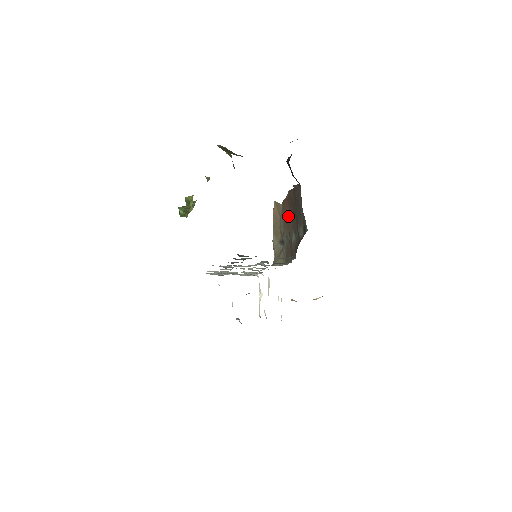
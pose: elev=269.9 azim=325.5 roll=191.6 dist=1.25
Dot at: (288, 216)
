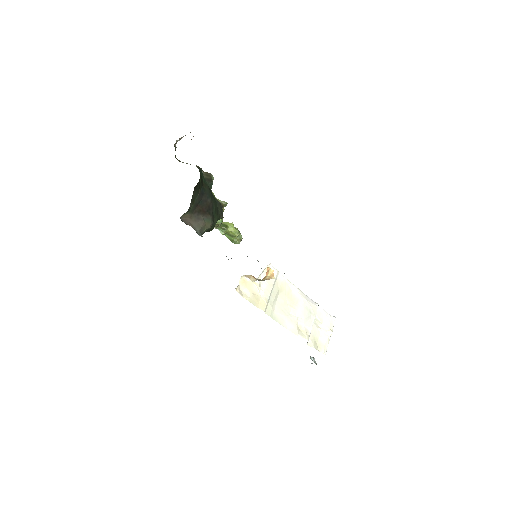
Dot at: occluded
